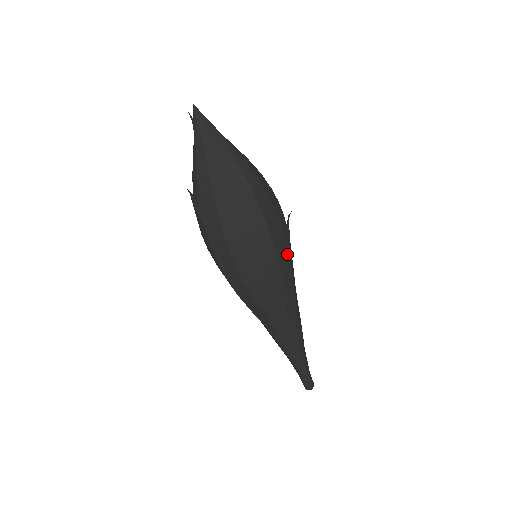
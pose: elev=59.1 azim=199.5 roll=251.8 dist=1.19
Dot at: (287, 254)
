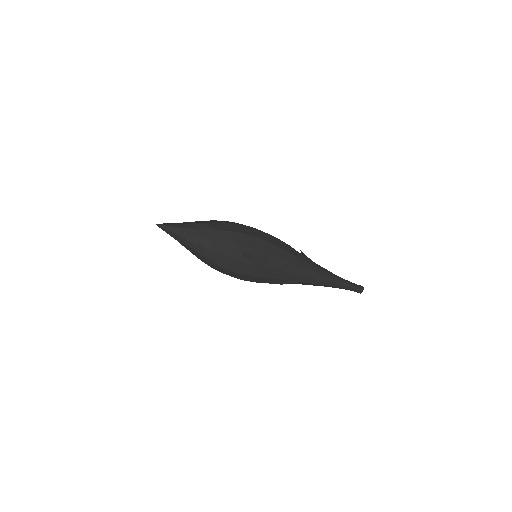
Dot at: (260, 268)
